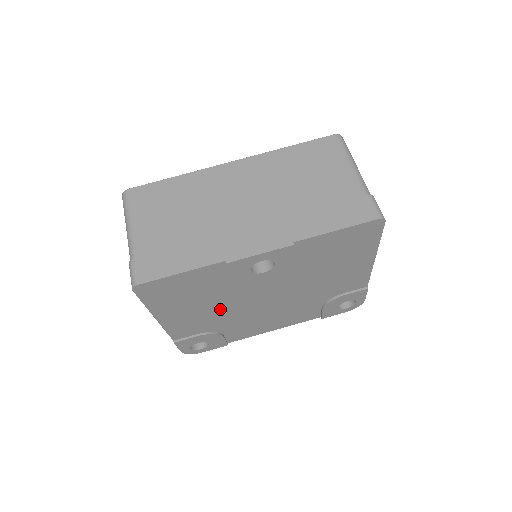
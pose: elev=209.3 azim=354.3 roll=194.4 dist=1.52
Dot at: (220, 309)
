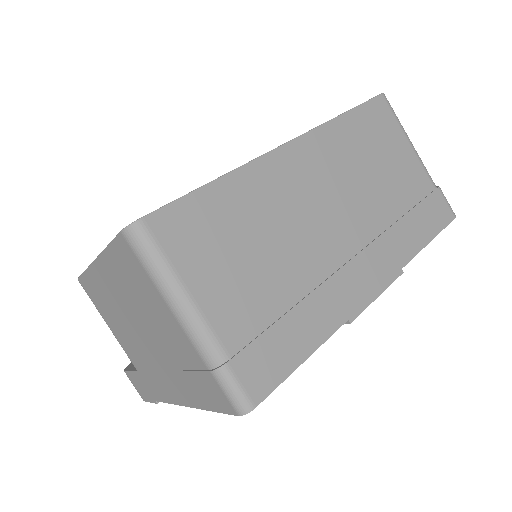
Dot at: occluded
